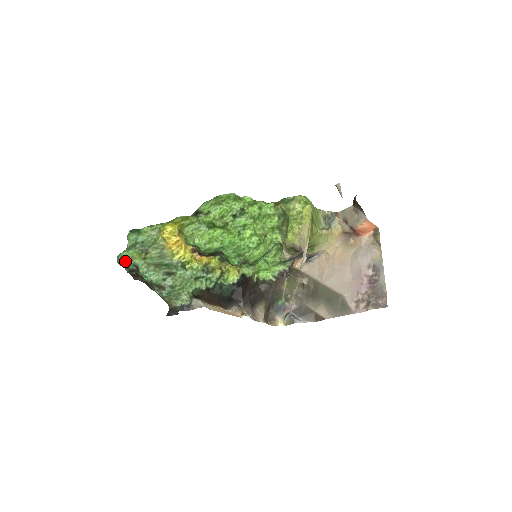
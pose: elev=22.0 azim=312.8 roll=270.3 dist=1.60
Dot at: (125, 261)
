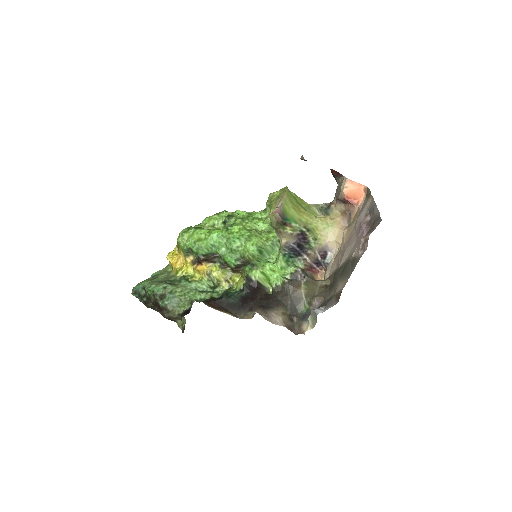
Dot at: (137, 289)
